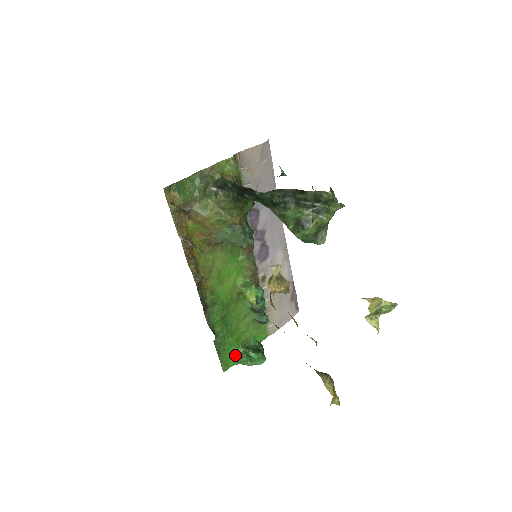
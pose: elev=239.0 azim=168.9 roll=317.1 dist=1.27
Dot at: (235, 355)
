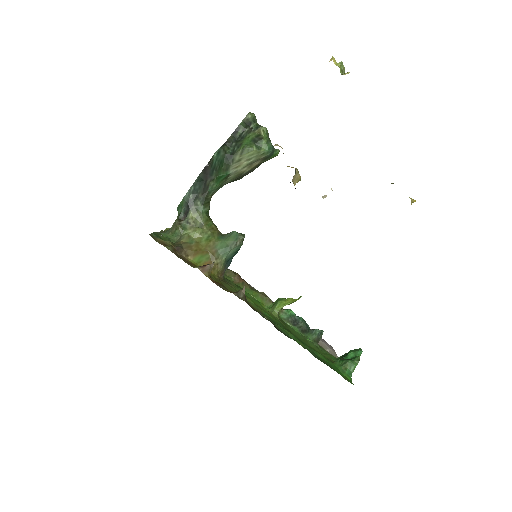
Dot at: (340, 369)
